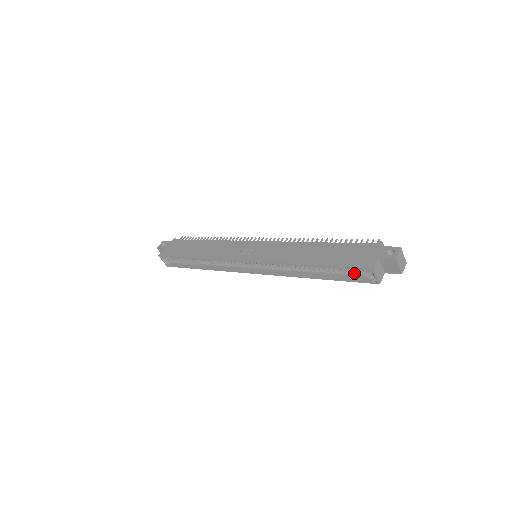
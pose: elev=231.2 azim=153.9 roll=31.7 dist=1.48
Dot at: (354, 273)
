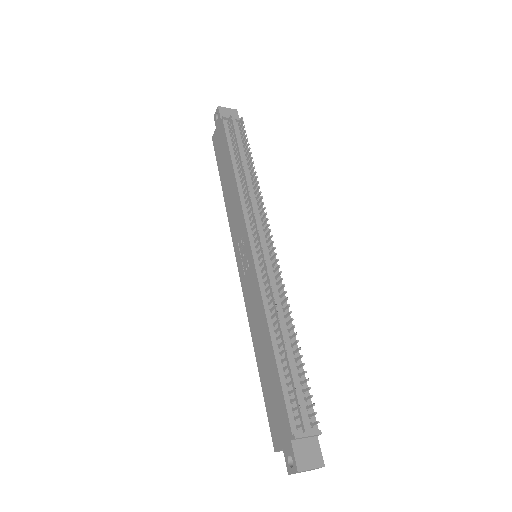
Dot at: occluded
